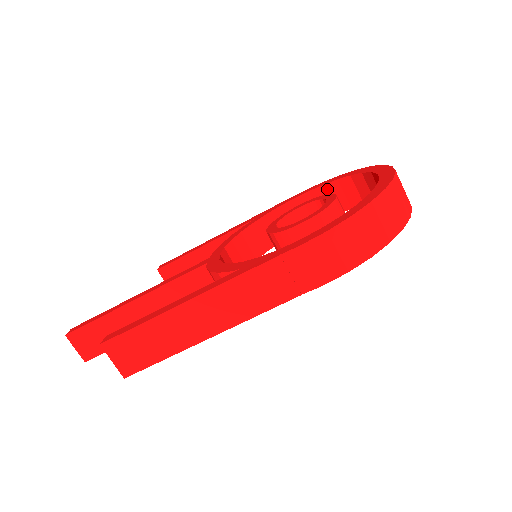
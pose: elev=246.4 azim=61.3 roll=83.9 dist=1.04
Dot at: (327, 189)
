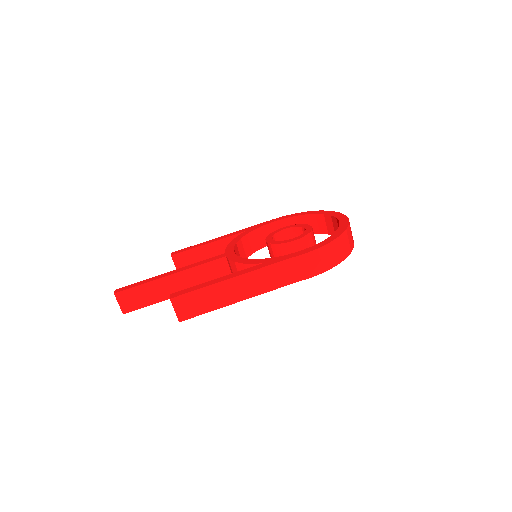
Dot at: (297, 219)
